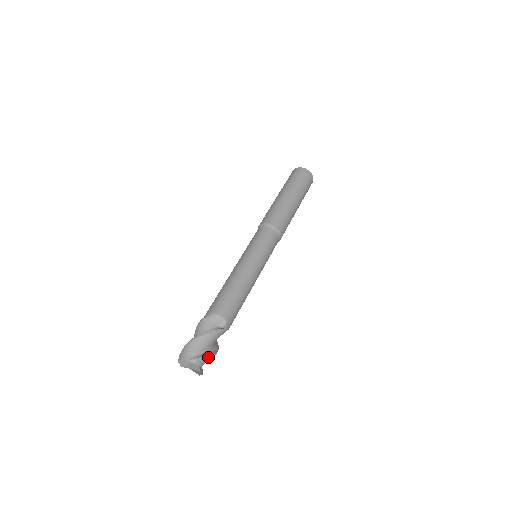
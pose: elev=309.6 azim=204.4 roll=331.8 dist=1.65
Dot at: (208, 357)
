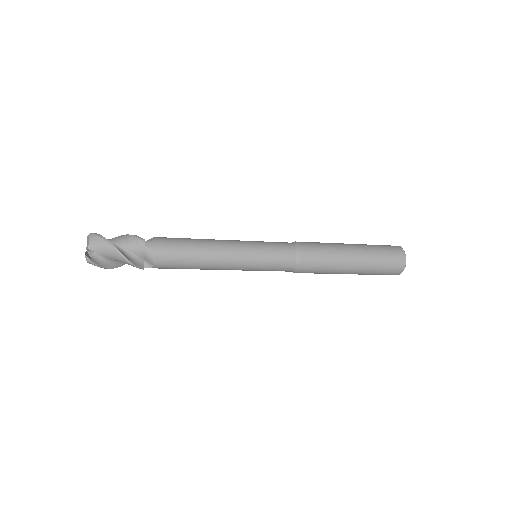
Dot at: (103, 238)
